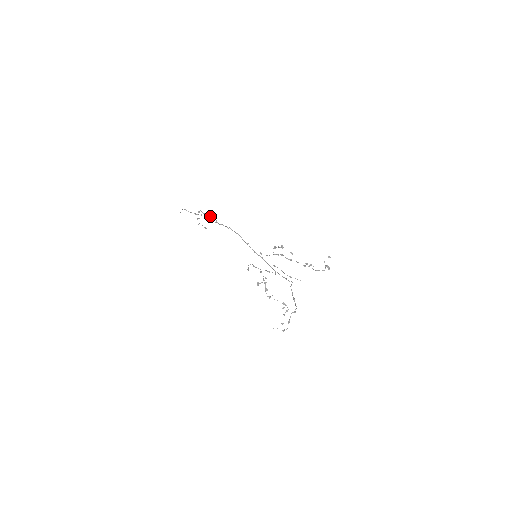
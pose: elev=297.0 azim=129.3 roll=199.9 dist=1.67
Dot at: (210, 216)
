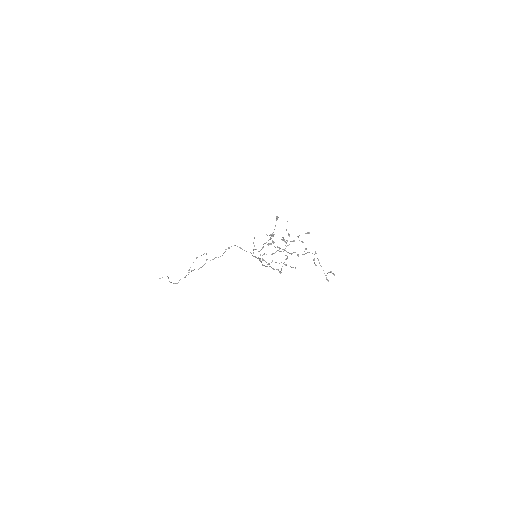
Dot at: (214, 258)
